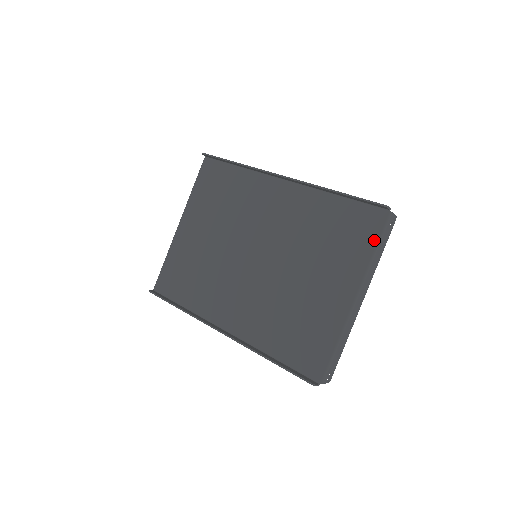
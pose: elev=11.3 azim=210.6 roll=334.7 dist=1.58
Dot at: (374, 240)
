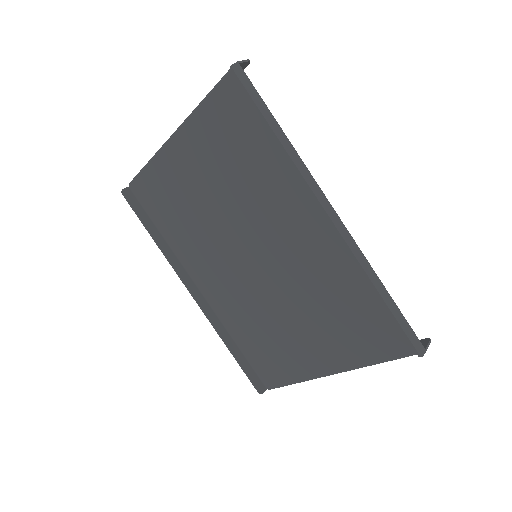
Dot at: (386, 356)
